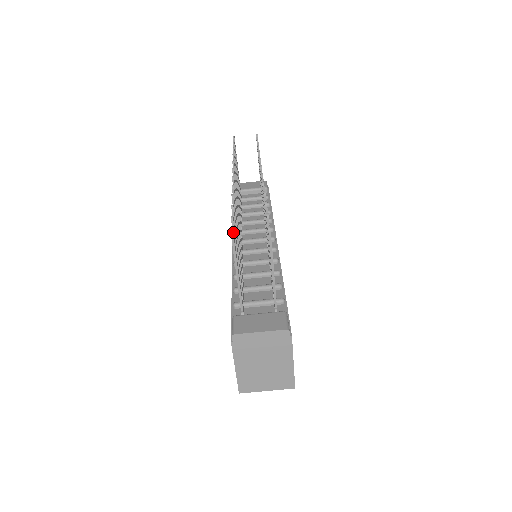
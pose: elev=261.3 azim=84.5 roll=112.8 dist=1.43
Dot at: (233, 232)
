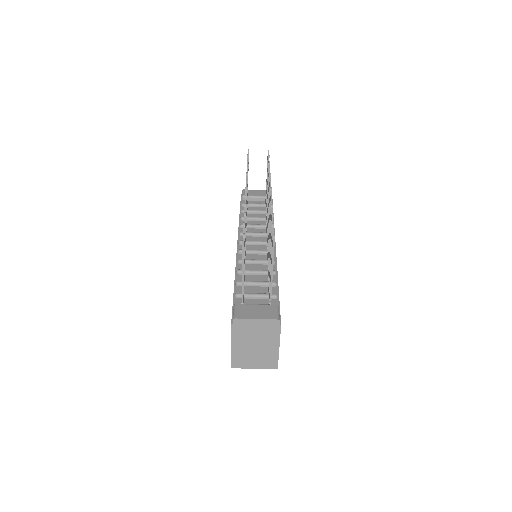
Dot at: (244, 236)
